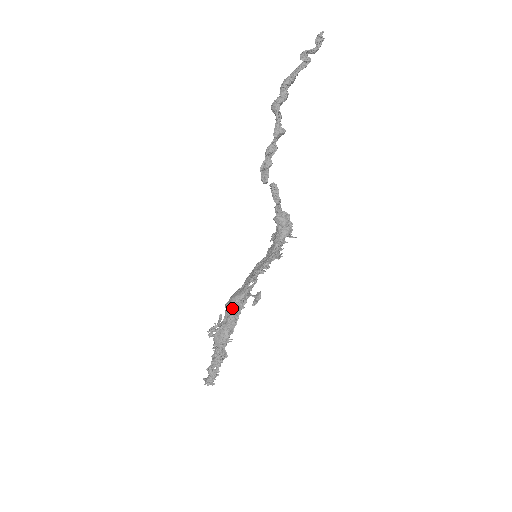
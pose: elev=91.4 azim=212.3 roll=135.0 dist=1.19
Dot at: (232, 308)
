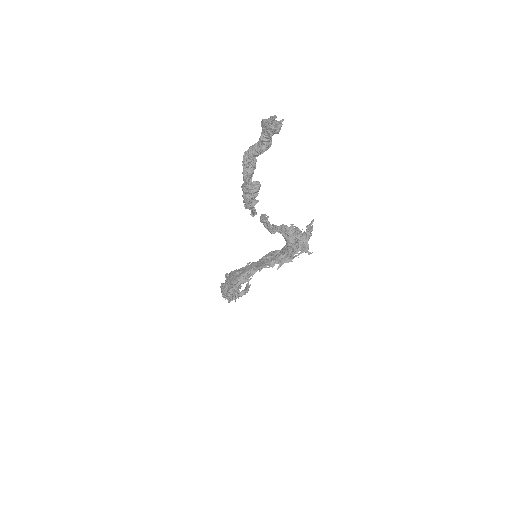
Dot at: occluded
